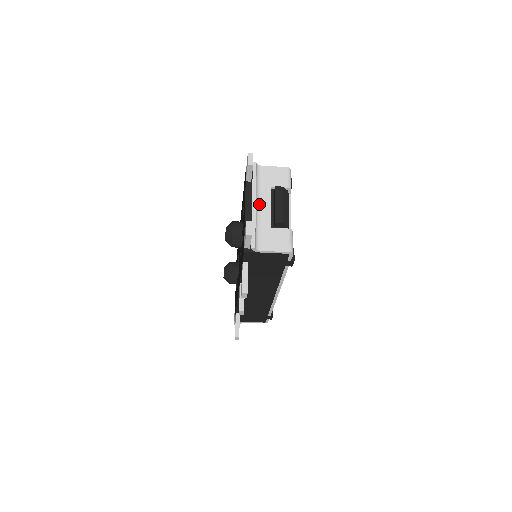
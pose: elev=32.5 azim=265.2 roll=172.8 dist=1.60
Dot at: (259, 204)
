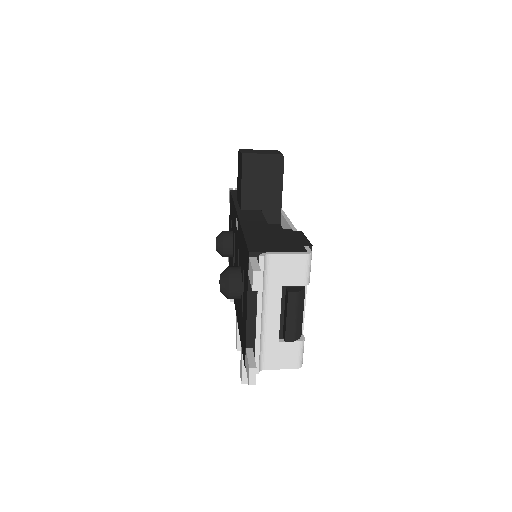
Dot at: (265, 313)
